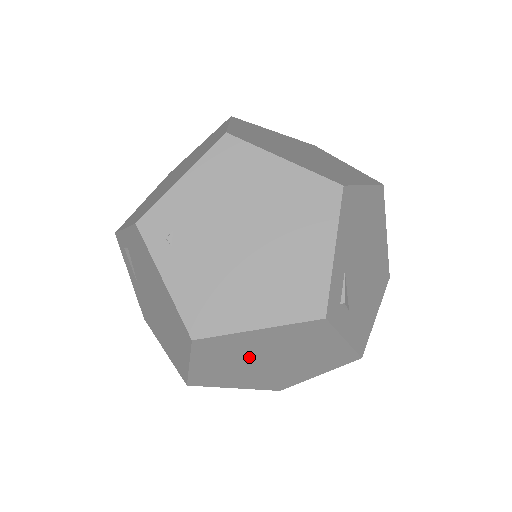
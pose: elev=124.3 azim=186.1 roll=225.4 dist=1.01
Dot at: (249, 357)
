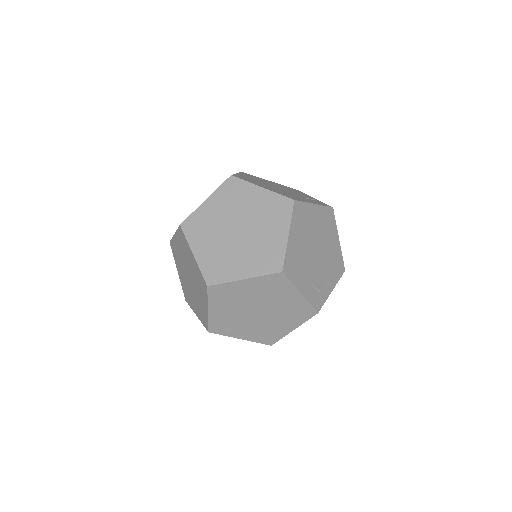
Dot at: occluded
